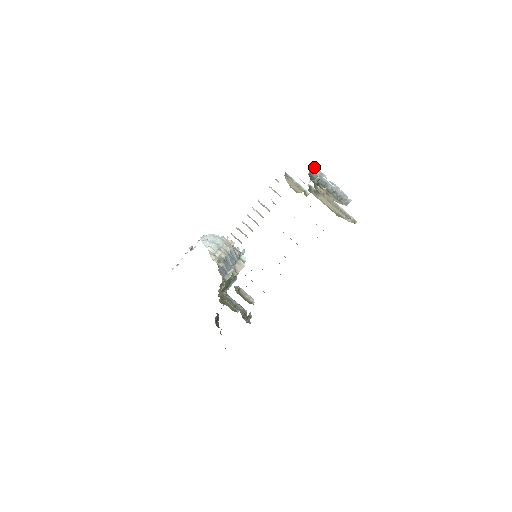
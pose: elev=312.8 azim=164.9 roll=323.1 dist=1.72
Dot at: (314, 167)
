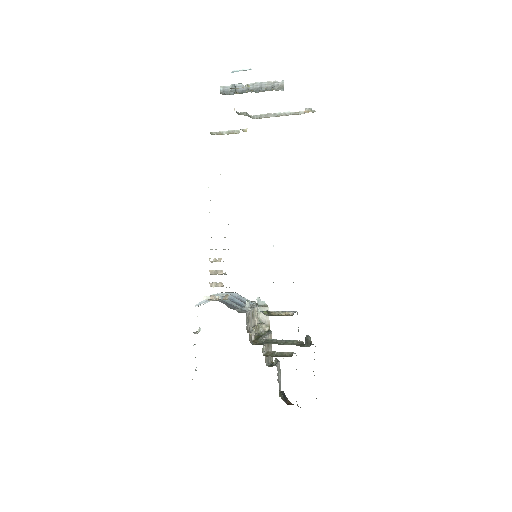
Dot at: (224, 87)
